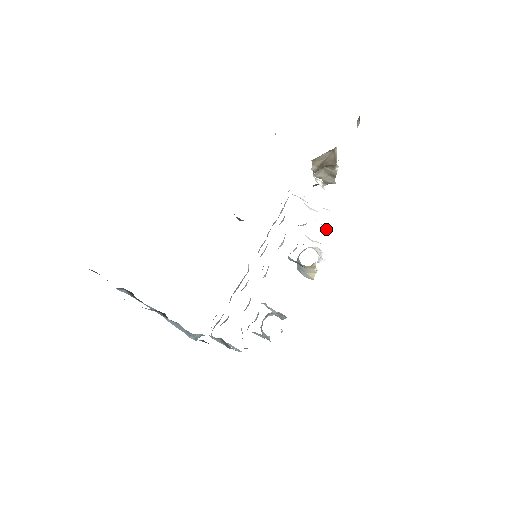
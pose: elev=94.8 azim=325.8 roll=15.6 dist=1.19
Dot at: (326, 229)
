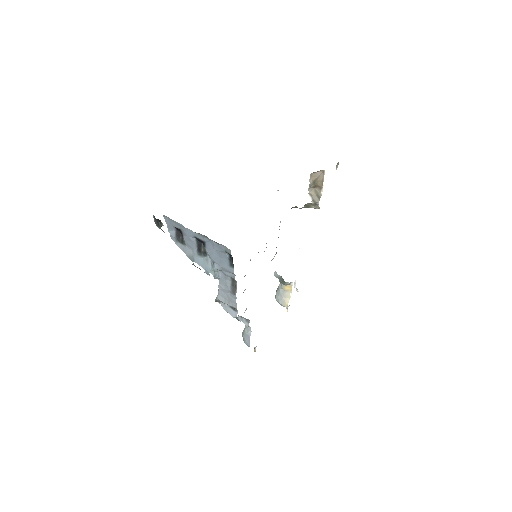
Dot at: occluded
